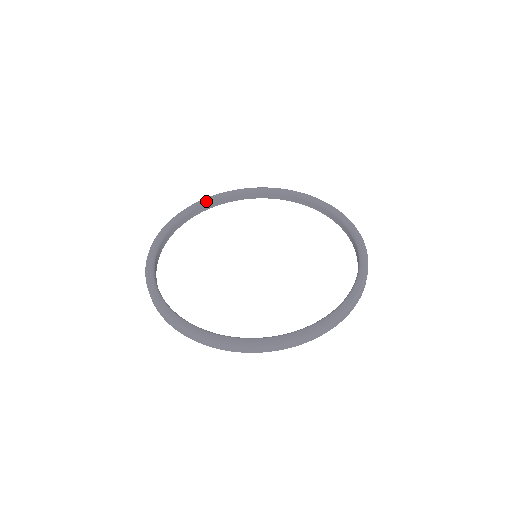
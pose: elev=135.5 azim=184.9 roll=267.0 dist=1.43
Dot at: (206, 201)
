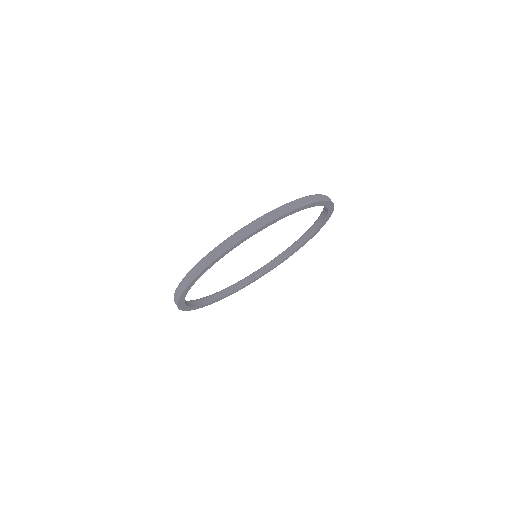
Dot at: (280, 254)
